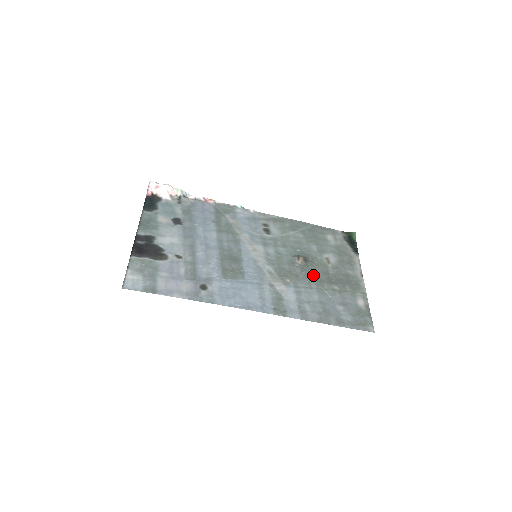
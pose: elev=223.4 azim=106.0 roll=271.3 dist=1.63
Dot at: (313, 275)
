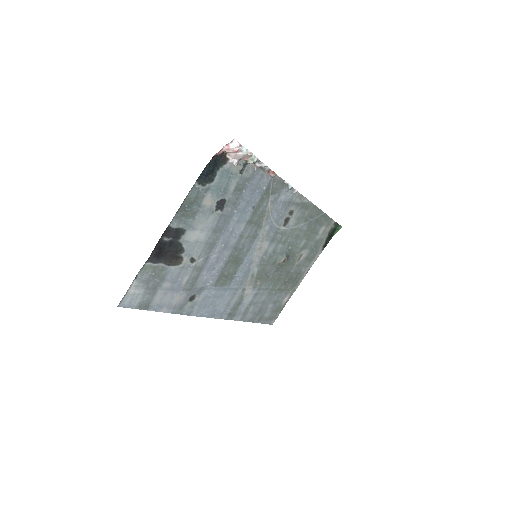
Dot at: (279, 276)
